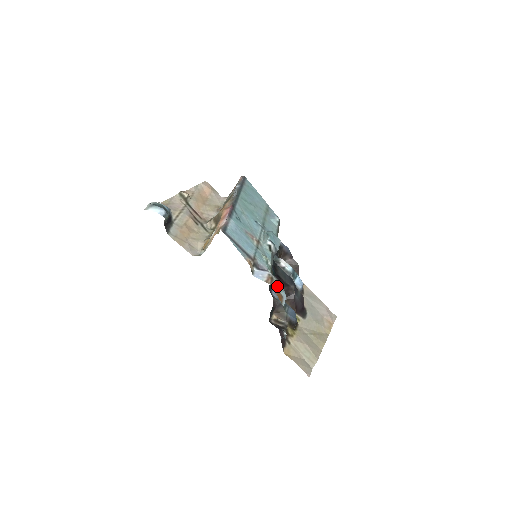
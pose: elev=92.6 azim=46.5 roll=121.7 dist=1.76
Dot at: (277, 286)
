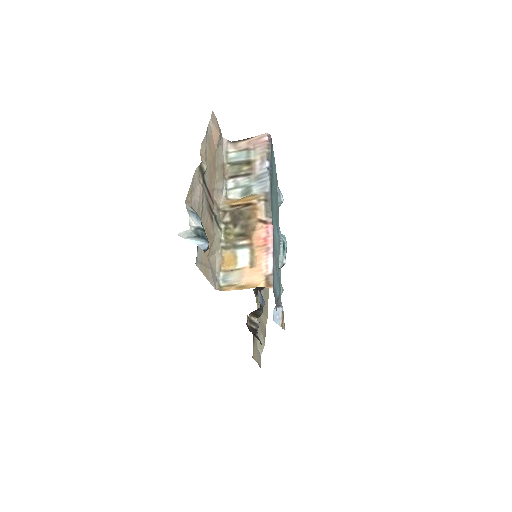
Dot at: occluded
